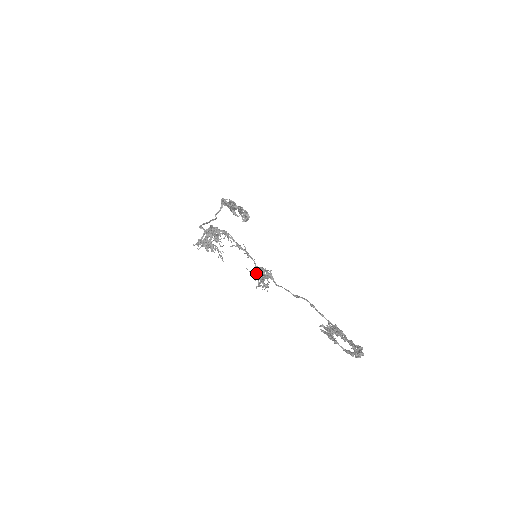
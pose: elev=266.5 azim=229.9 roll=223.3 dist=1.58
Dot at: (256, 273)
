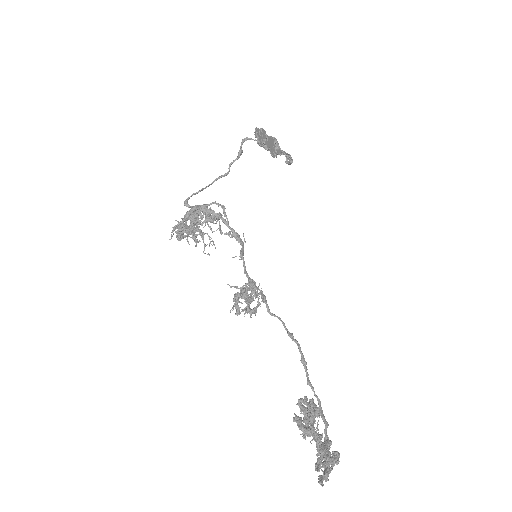
Dot at: (235, 297)
